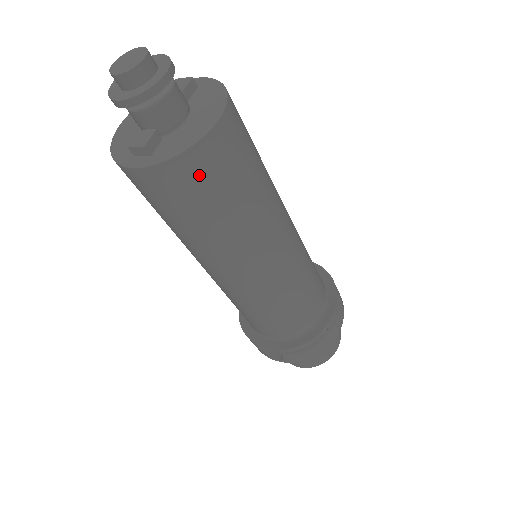
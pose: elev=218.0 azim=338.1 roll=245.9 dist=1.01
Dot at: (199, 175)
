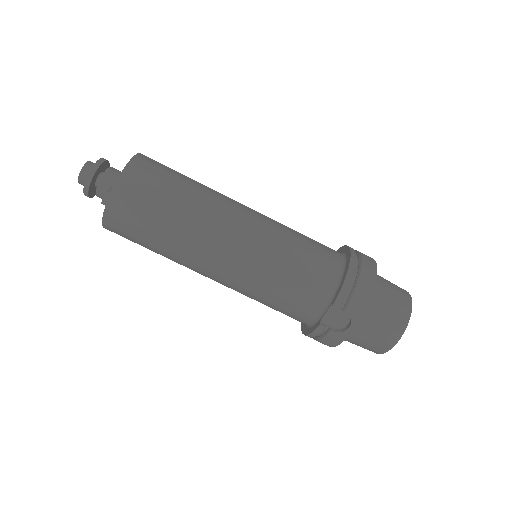
Dot at: (140, 181)
